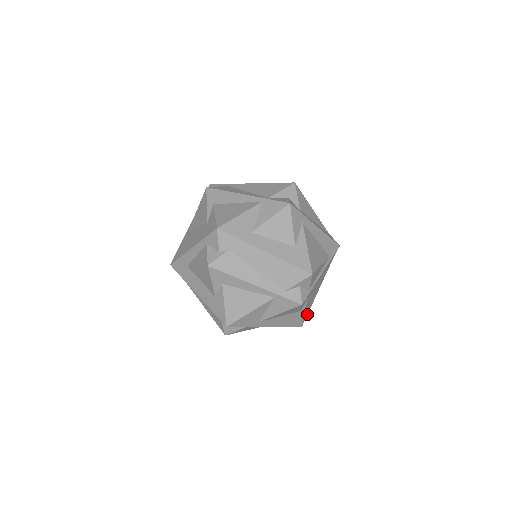
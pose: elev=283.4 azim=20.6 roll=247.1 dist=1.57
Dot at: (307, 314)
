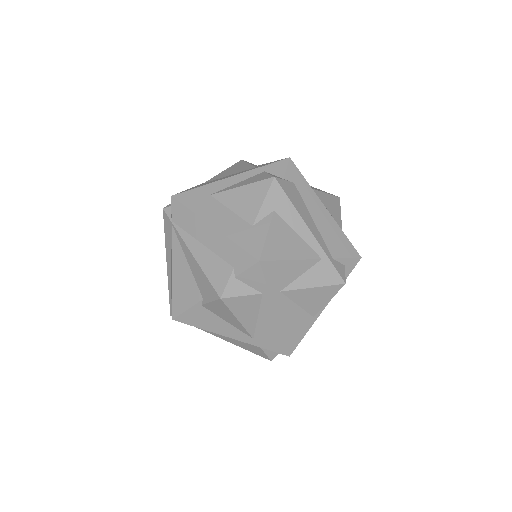
Dot at: occluded
